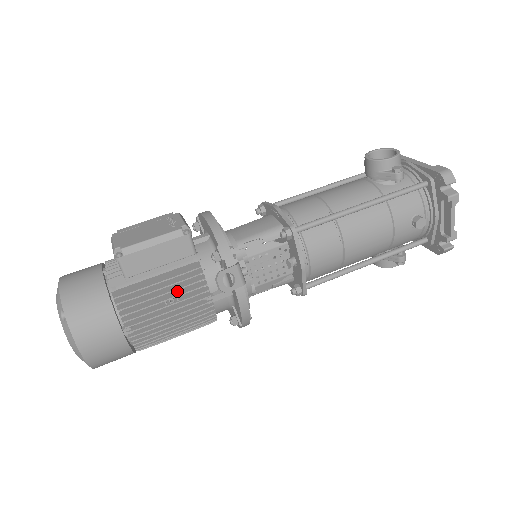
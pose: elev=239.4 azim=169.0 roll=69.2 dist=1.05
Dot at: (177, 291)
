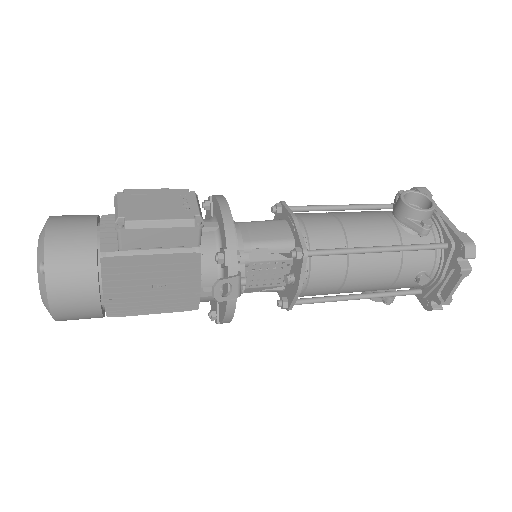
Dot at: (168, 277)
